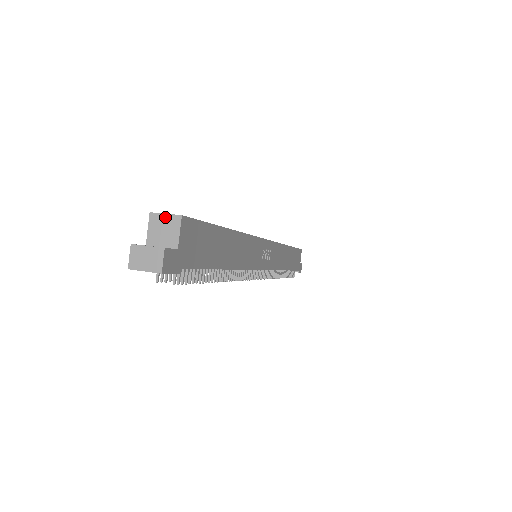
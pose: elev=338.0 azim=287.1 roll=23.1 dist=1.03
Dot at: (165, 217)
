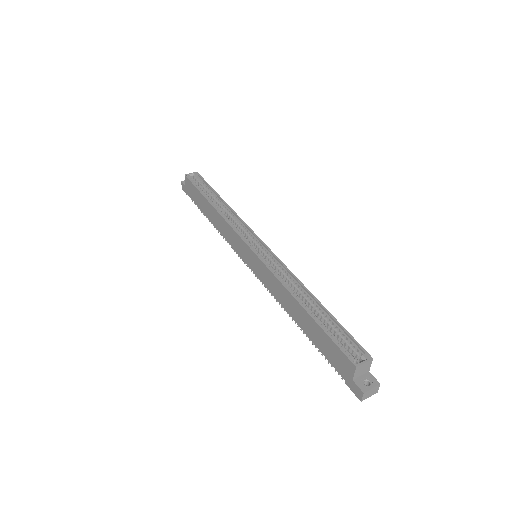
Dot at: (365, 364)
